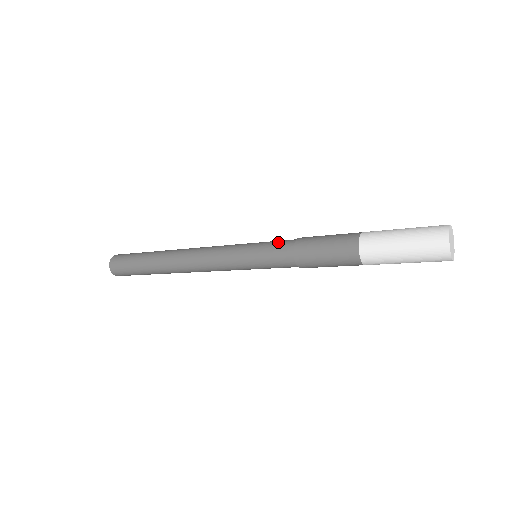
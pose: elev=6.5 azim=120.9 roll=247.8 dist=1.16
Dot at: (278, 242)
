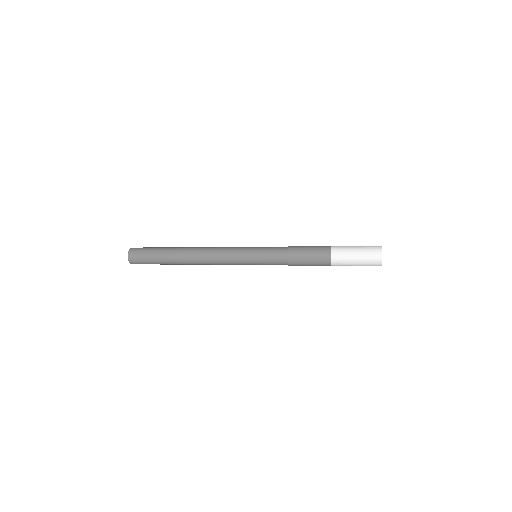
Dot at: (275, 249)
